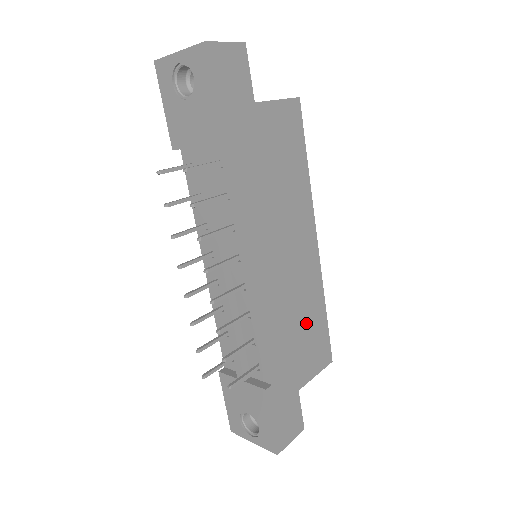
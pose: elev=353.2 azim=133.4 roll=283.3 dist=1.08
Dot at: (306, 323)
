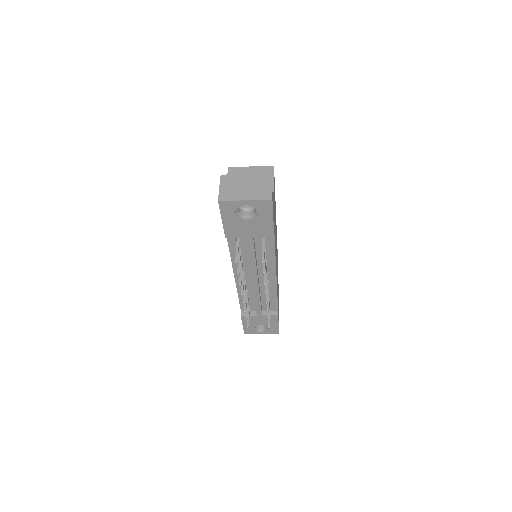
Dot at: occluded
